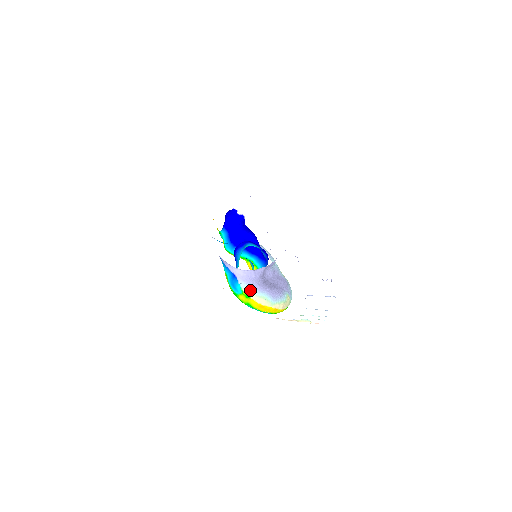
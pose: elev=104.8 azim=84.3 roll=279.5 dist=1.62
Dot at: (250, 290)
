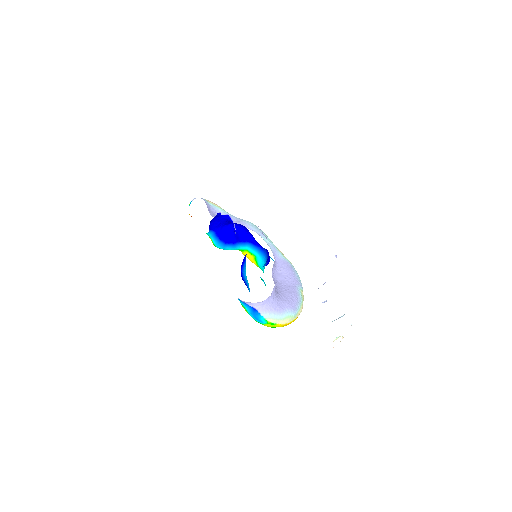
Dot at: (274, 317)
